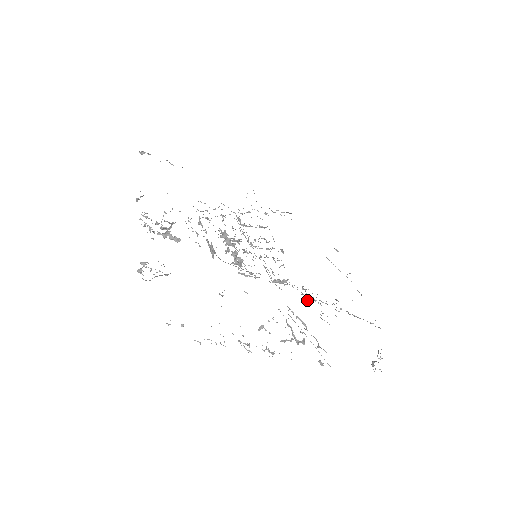
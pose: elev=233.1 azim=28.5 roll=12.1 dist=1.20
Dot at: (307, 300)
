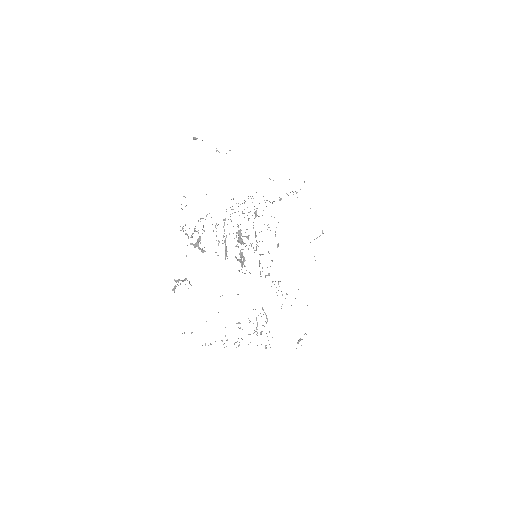
Dot at: occluded
